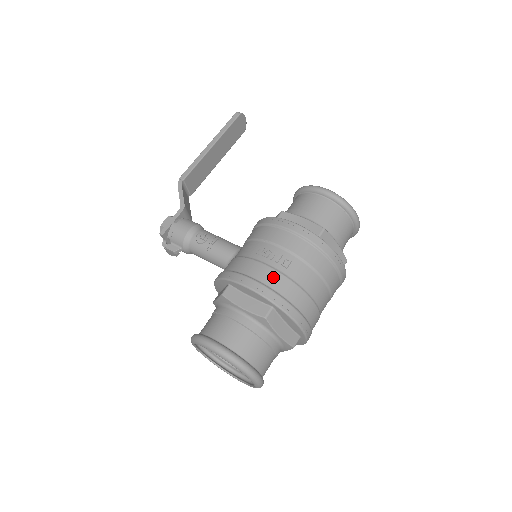
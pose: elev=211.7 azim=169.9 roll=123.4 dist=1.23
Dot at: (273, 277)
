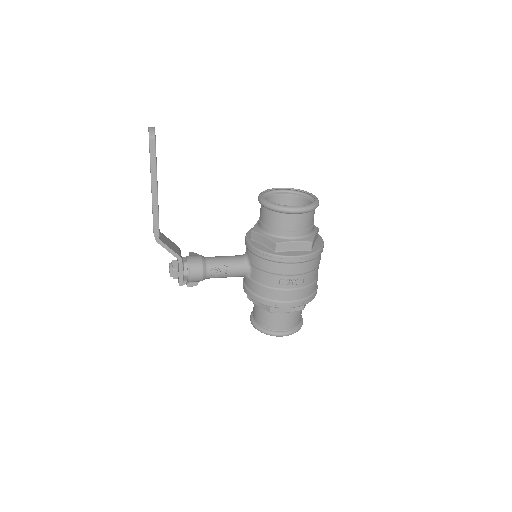
Dot at: (300, 294)
